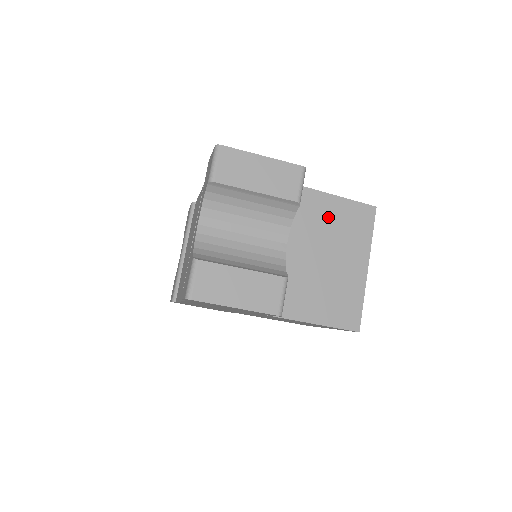
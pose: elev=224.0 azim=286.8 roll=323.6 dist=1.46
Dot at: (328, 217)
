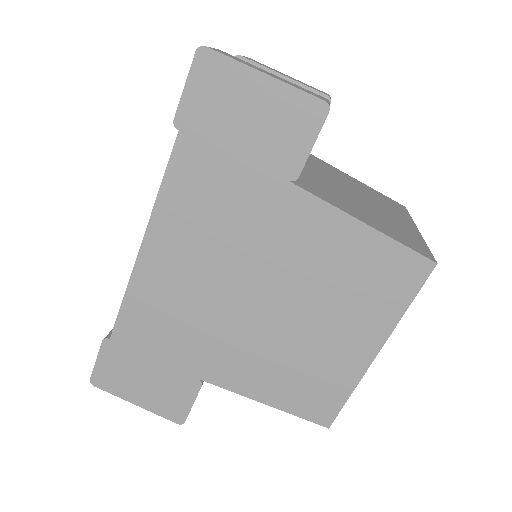
Dot at: (354, 184)
